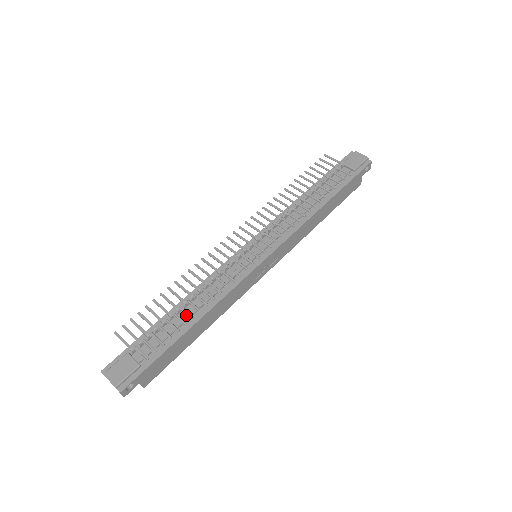
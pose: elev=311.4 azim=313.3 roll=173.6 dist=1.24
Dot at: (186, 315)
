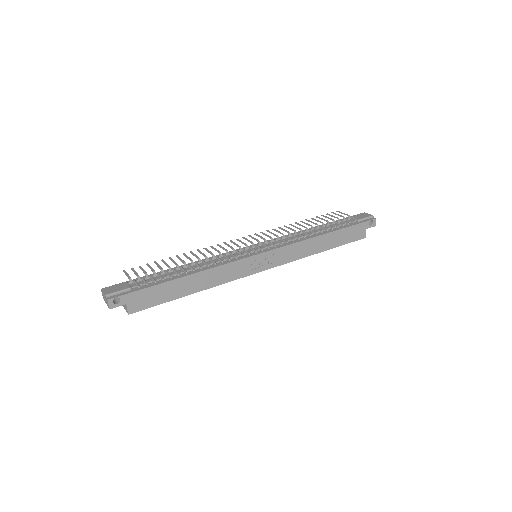
Dot at: (182, 271)
